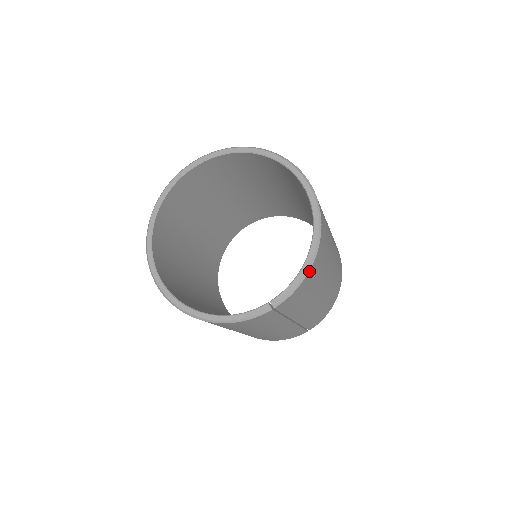
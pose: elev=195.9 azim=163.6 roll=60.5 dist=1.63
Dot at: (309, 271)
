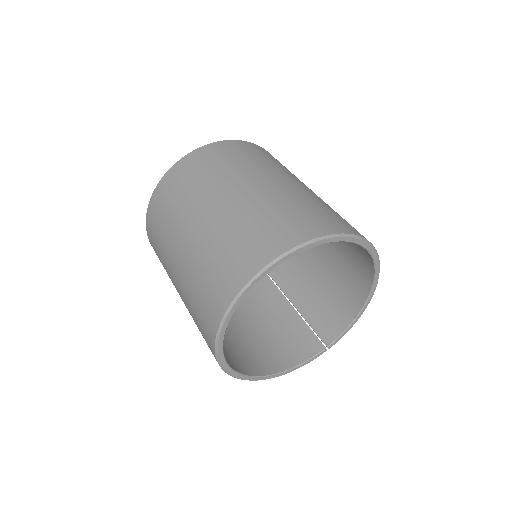
Dot at: (357, 318)
